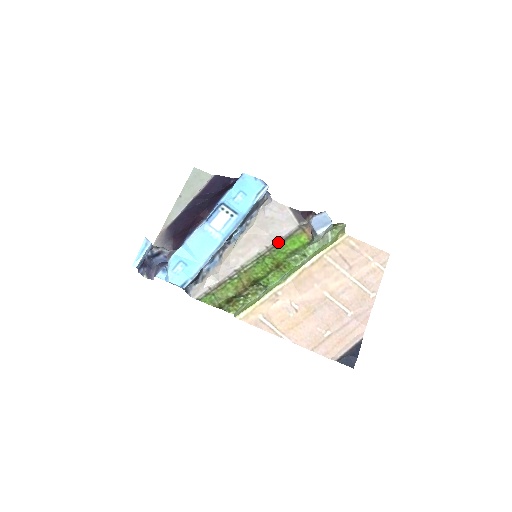
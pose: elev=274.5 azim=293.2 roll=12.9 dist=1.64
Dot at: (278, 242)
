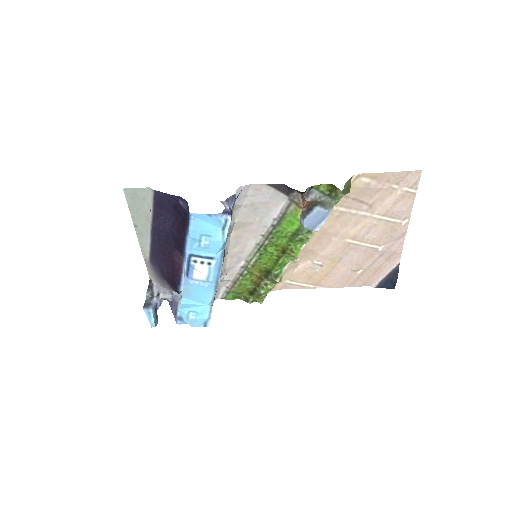
Dot at: (273, 227)
